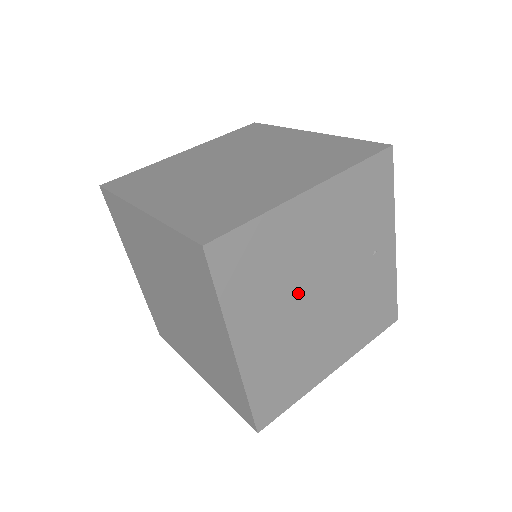
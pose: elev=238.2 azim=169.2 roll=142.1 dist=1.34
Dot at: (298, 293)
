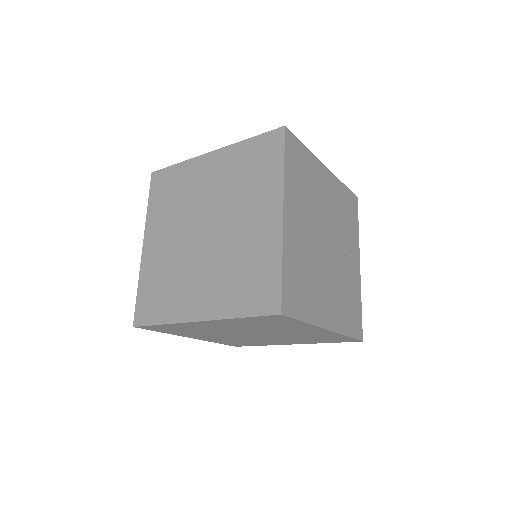
Dot at: (316, 223)
